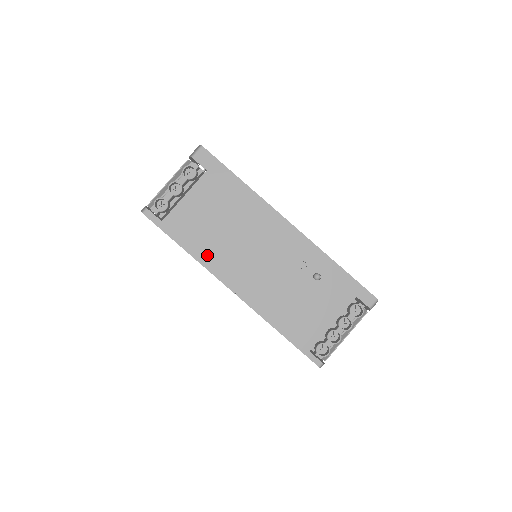
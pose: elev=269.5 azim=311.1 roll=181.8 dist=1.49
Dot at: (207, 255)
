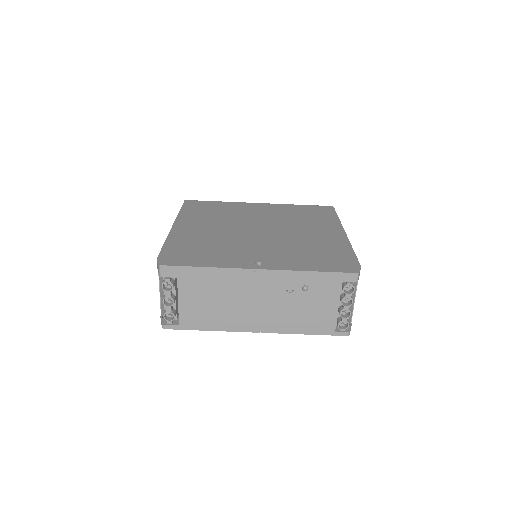
Dot at: (224, 324)
